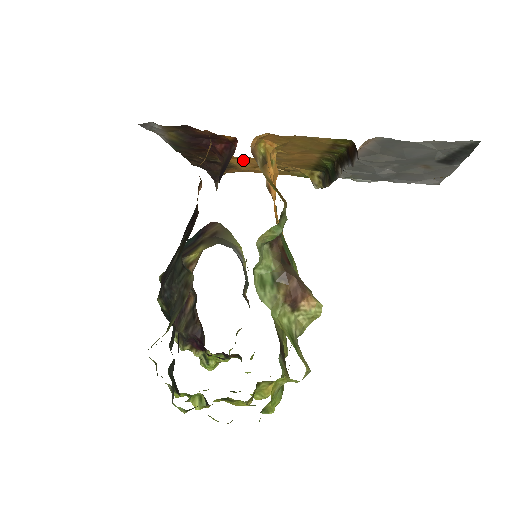
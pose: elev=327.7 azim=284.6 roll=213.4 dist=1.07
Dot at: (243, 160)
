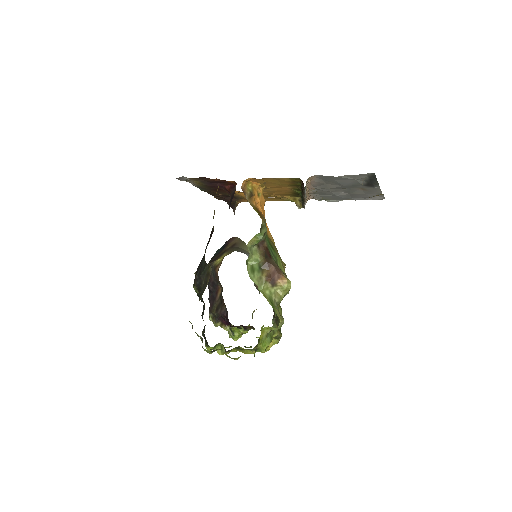
Dot at: occluded
